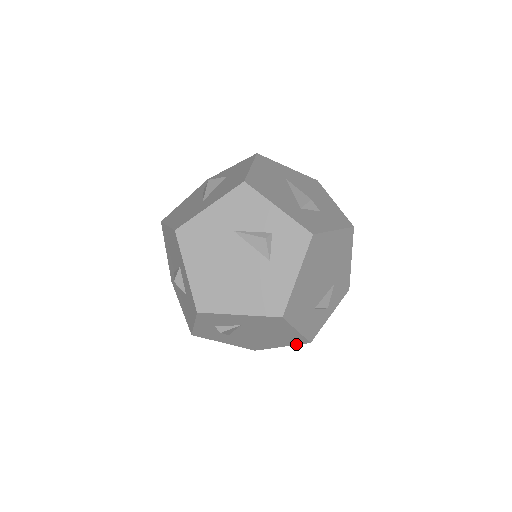
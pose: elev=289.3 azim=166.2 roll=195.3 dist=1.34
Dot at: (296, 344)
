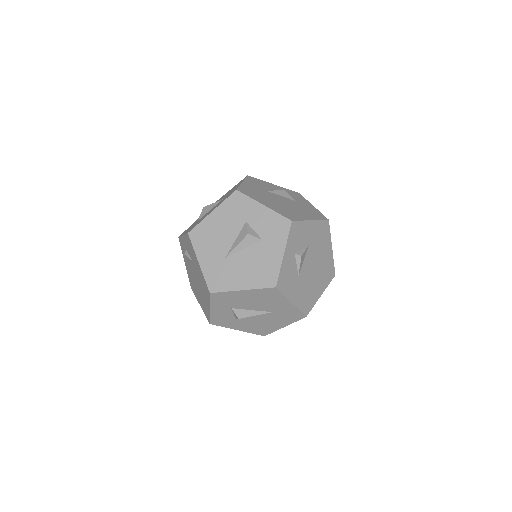
Dot at: (329, 283)
